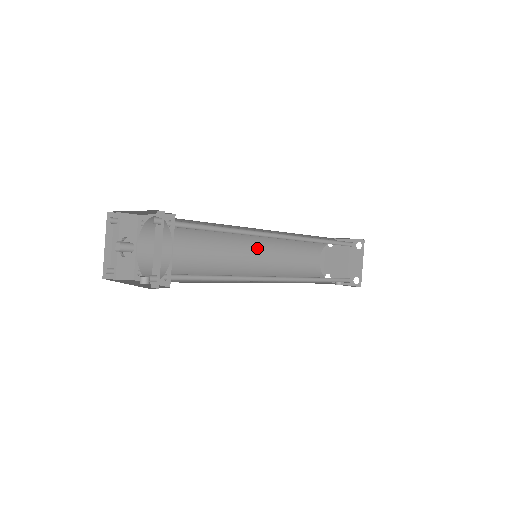
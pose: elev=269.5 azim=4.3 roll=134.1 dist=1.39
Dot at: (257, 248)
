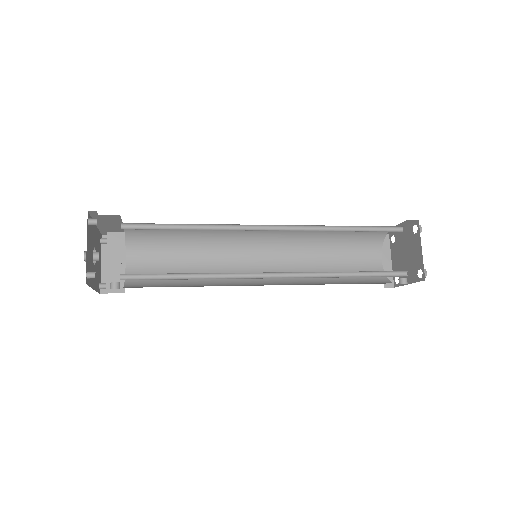
Dot at: (276, 253)
